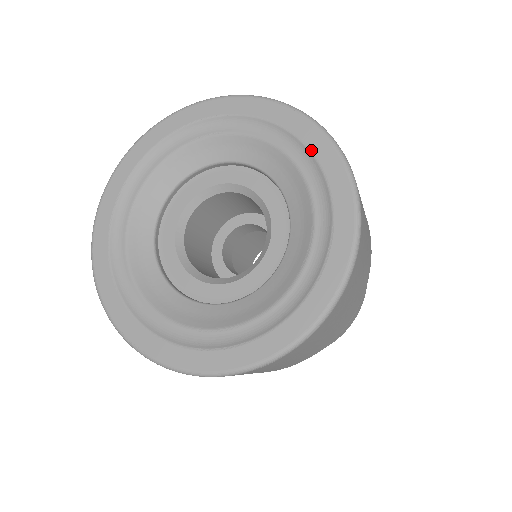
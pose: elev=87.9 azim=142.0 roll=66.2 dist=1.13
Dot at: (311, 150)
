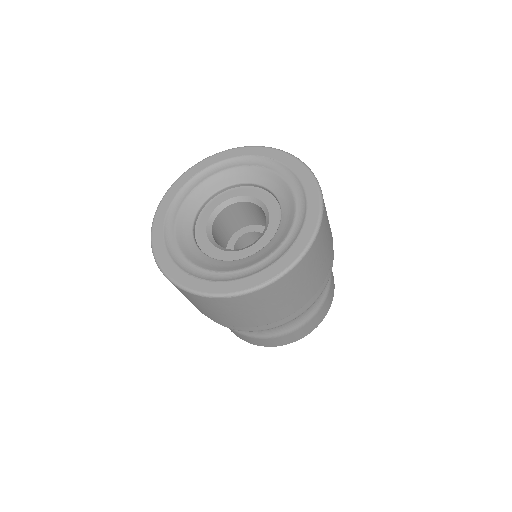
Dot at: (307, 196)
